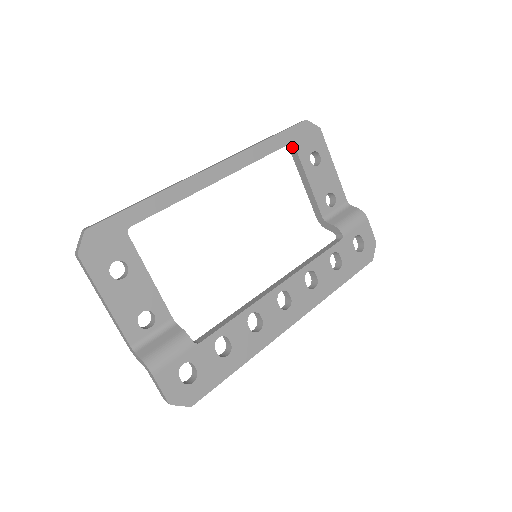
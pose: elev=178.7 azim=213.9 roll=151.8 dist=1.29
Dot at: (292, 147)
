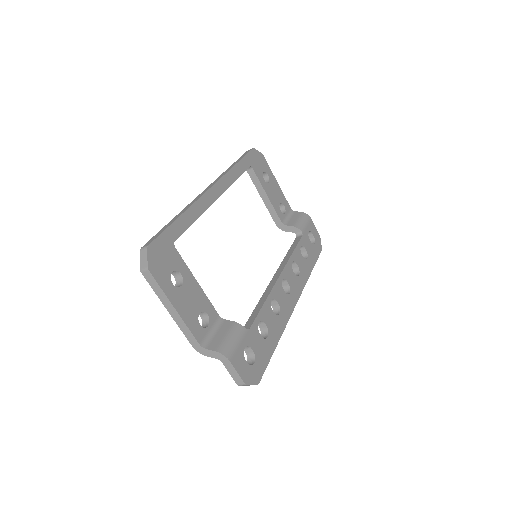
Dot at: (250, 170)
